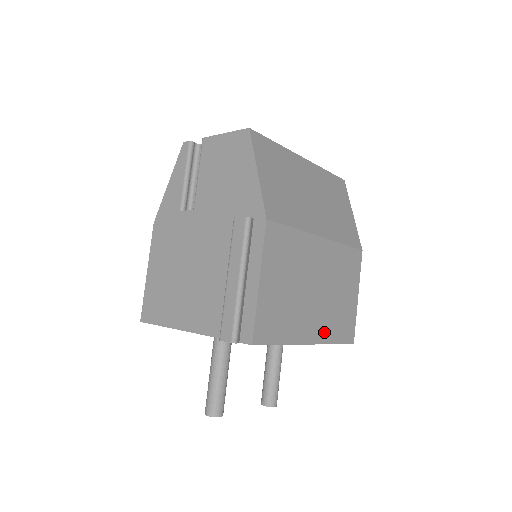
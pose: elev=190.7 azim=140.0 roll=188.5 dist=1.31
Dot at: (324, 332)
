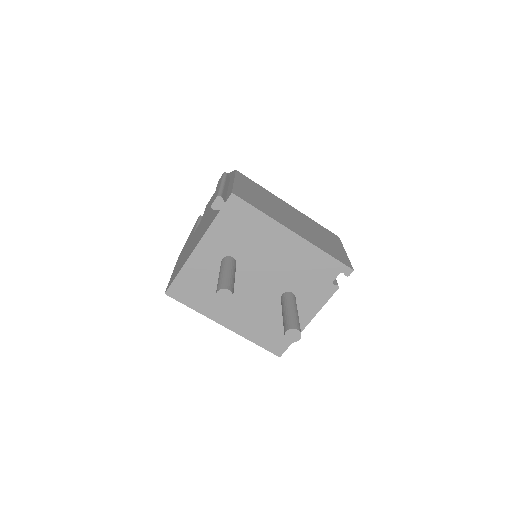
Dot at: (310, 239)
